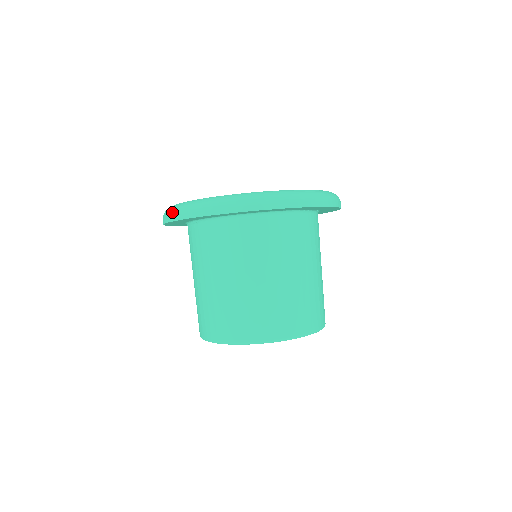
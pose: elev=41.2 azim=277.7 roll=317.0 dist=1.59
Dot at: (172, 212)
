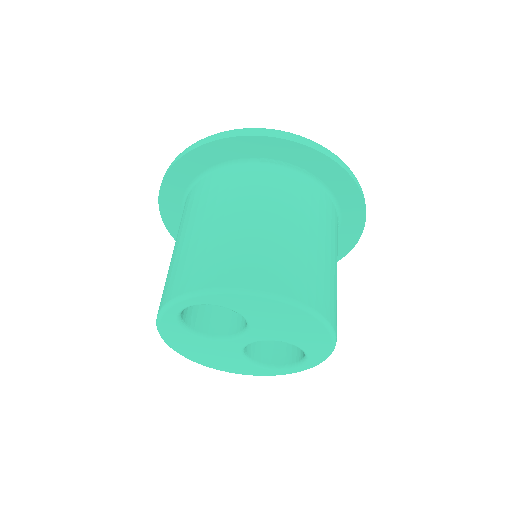
Dot at: occluded
